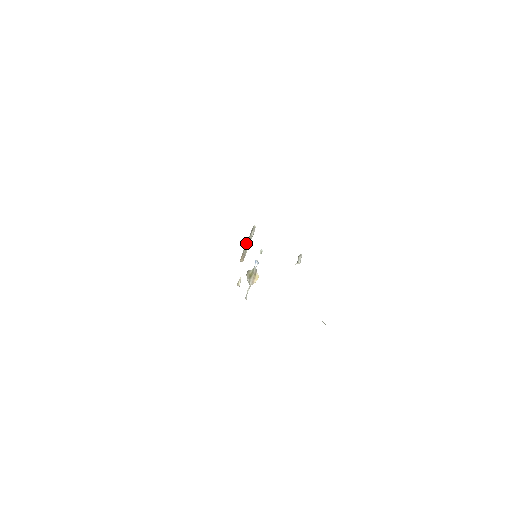
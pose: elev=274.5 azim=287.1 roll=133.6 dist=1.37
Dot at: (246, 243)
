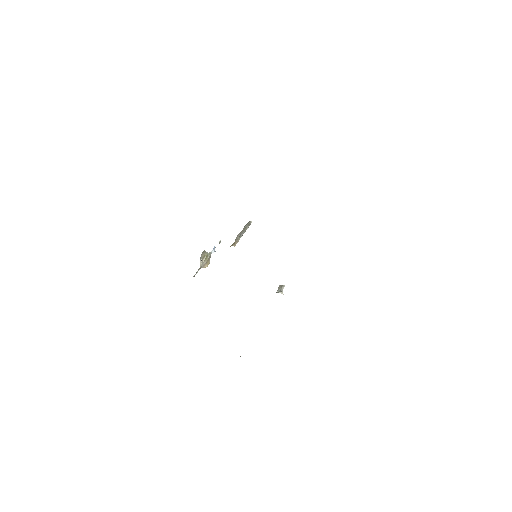
Dot at: (242, 232)
